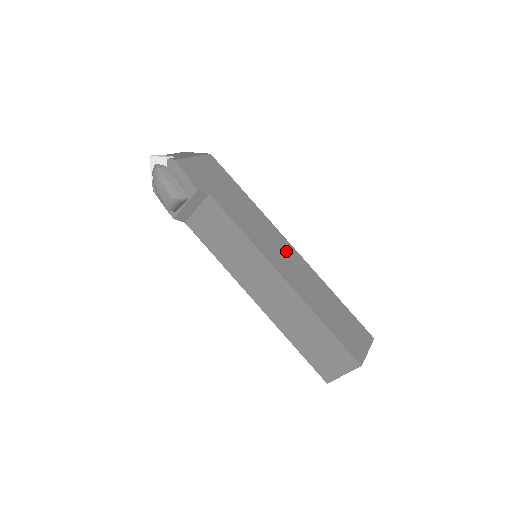
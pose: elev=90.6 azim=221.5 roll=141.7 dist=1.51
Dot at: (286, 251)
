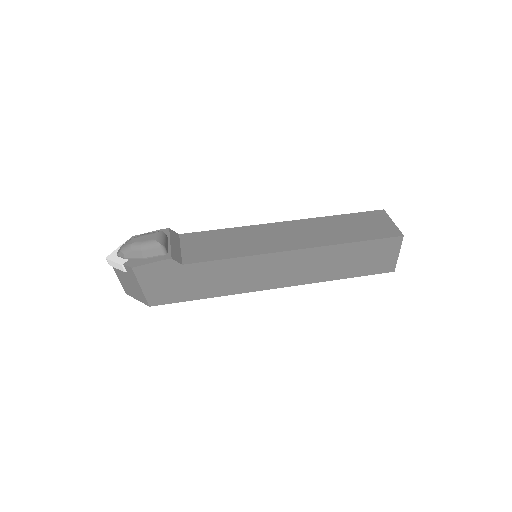
Dot at: occluded
